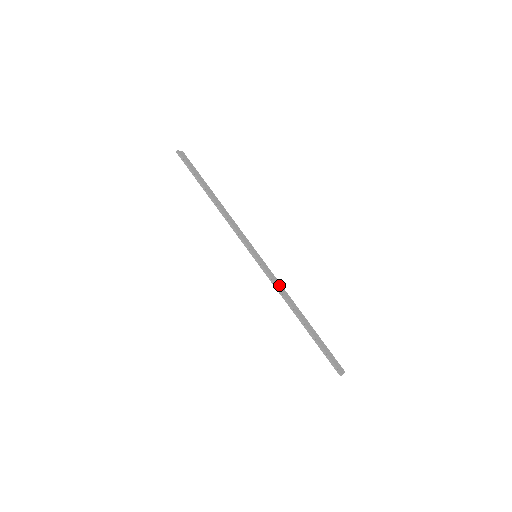
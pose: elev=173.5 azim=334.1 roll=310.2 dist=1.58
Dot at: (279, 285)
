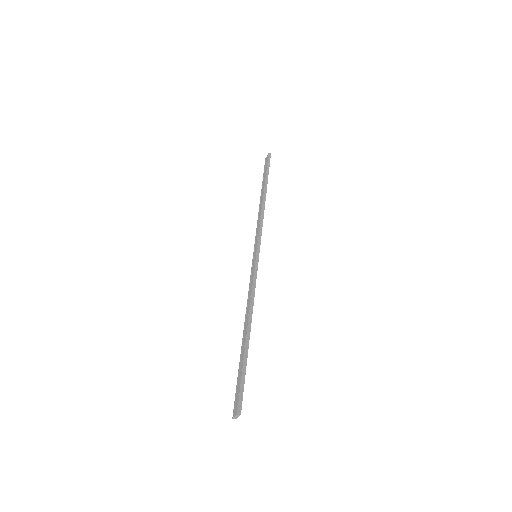
Dot at: occluded
